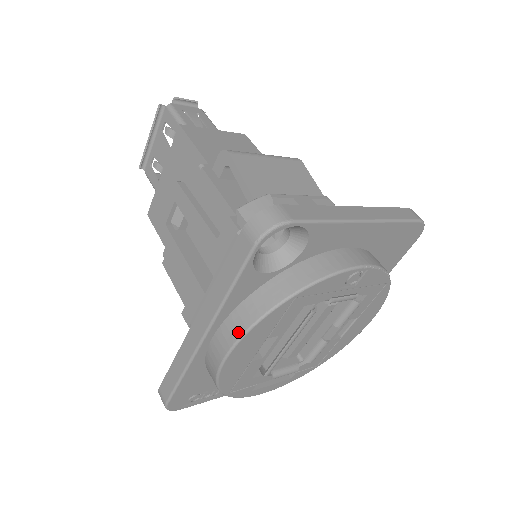
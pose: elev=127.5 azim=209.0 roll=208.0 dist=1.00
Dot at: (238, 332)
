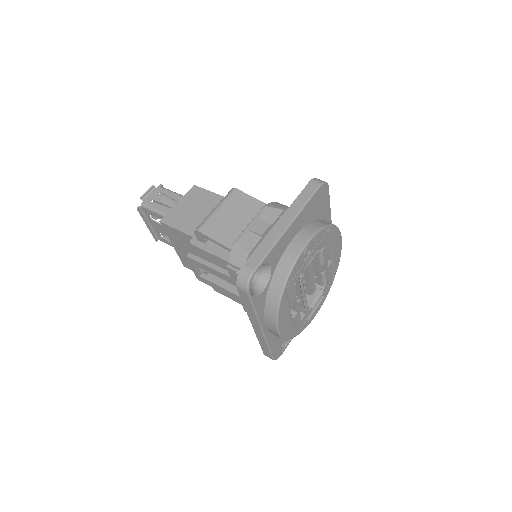
Dot at: (274, 320)
